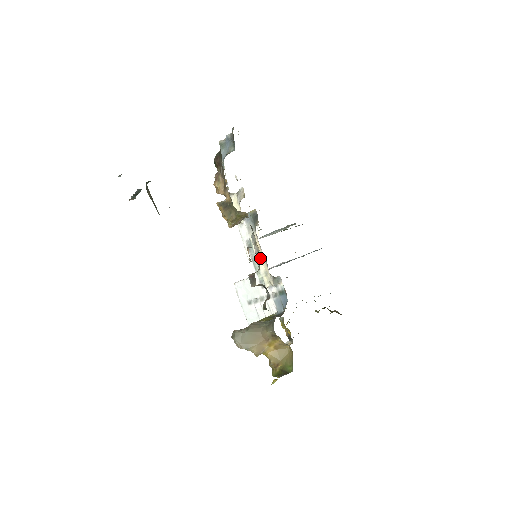
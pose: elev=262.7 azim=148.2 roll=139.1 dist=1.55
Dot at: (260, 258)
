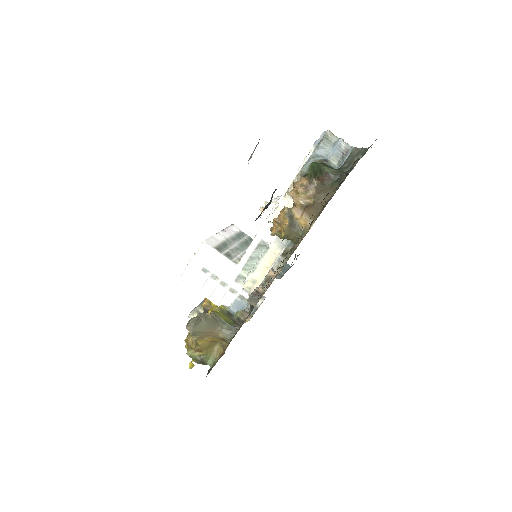
Dot at: (262, 268)
